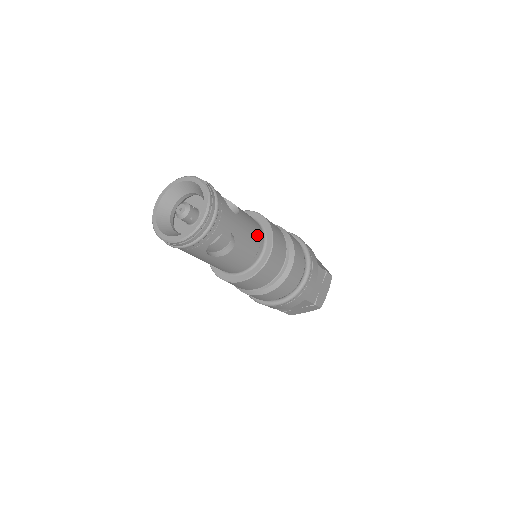
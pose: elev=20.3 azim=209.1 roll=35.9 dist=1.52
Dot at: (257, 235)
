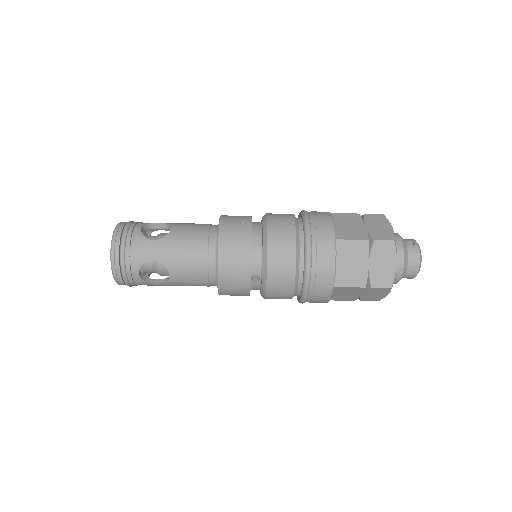
Dot at: (199, 247)
